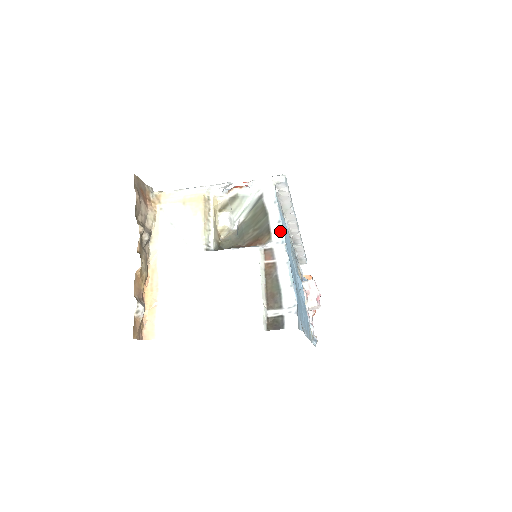
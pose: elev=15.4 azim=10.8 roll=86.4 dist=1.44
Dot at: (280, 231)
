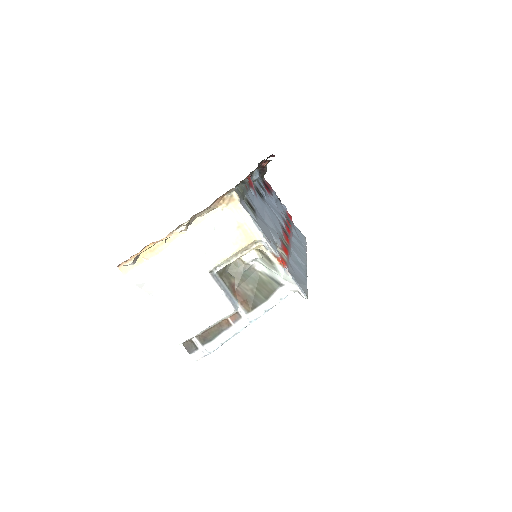
Dot at: (258, 316)
